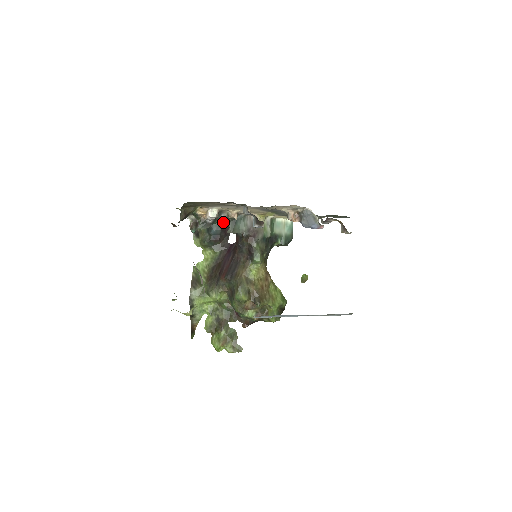
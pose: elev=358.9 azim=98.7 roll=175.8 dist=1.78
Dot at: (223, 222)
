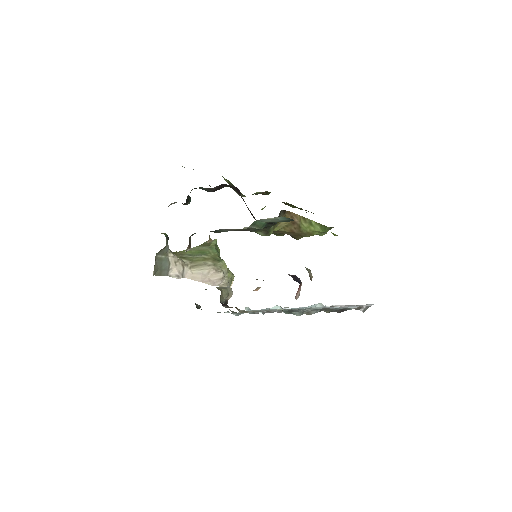
Dot at: (208, 188)
